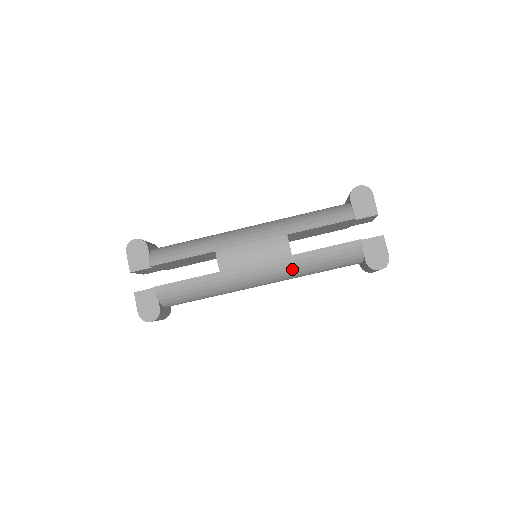
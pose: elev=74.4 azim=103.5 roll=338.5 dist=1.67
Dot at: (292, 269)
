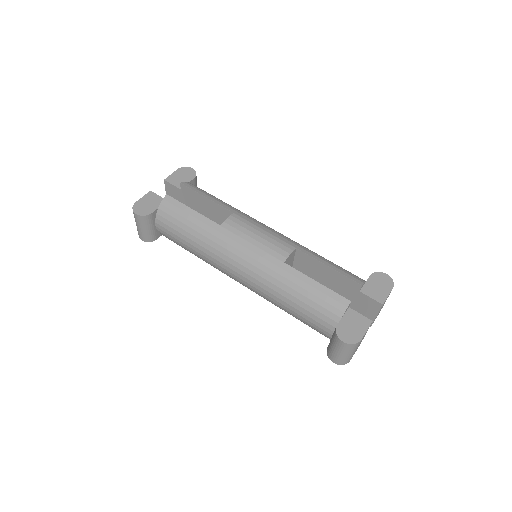
Dot at: (273, 276)
